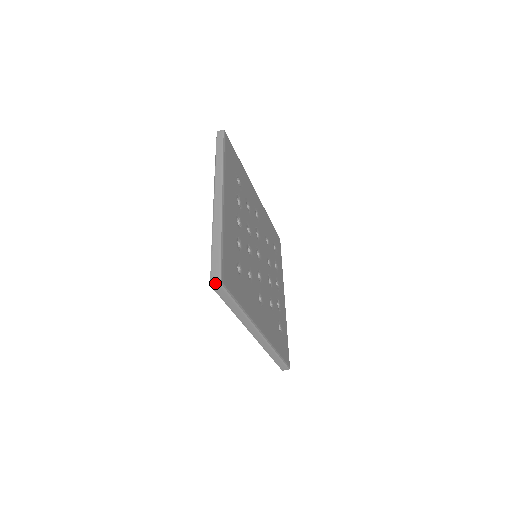
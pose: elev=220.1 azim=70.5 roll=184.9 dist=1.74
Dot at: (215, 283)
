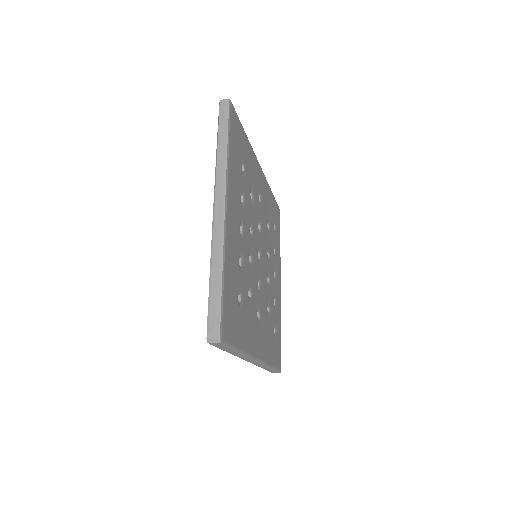
Dot at: (213, 340)
